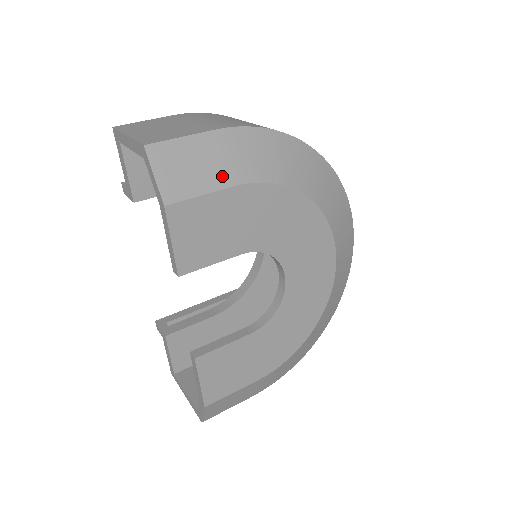
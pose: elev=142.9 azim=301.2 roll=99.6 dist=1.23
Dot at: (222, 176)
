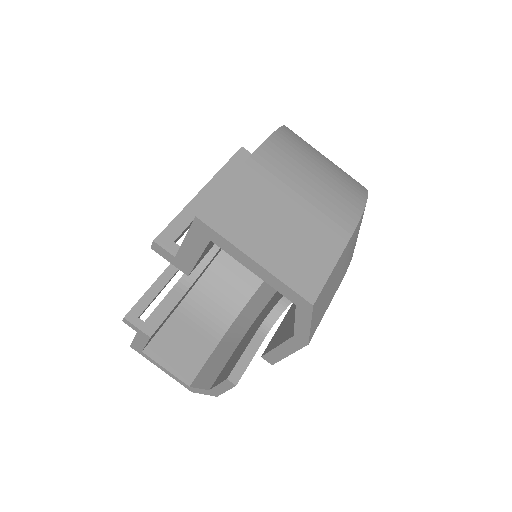
Dot at: (339, 282)
